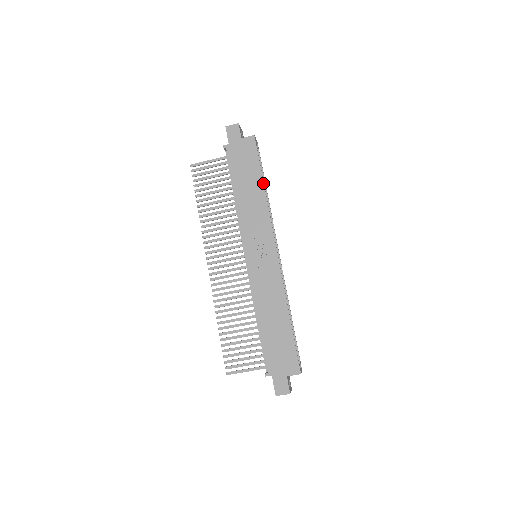
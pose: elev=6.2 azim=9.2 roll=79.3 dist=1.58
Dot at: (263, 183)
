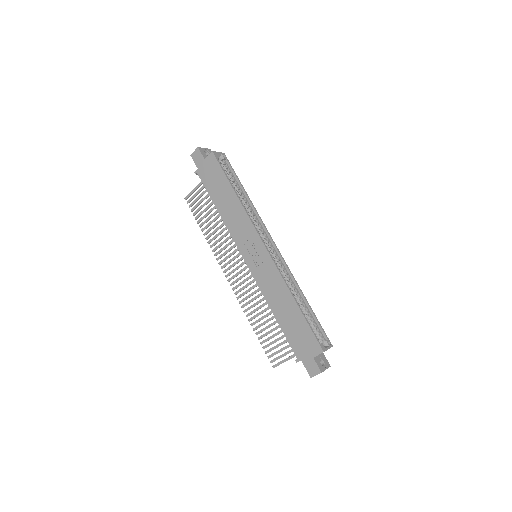
Dot at: (233, 190)
